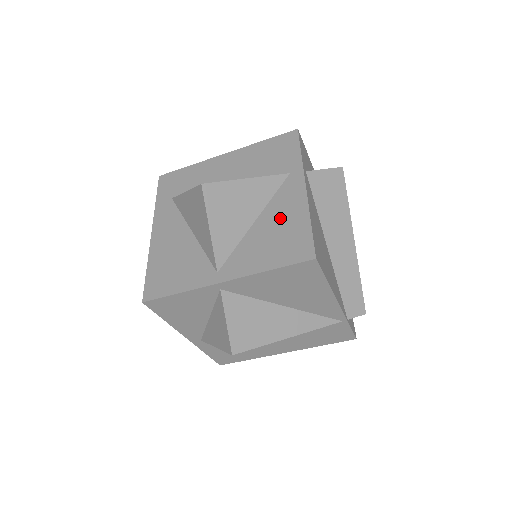
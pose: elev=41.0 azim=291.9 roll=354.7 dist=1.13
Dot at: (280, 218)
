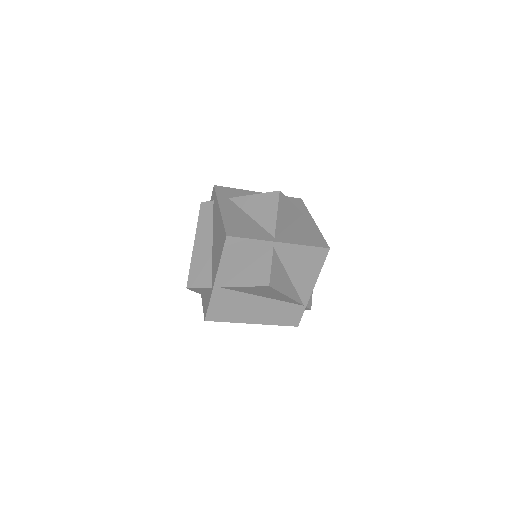
Dot at: (305, 228)
